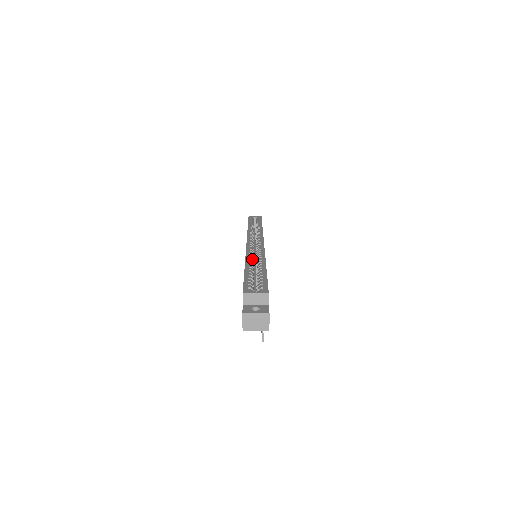
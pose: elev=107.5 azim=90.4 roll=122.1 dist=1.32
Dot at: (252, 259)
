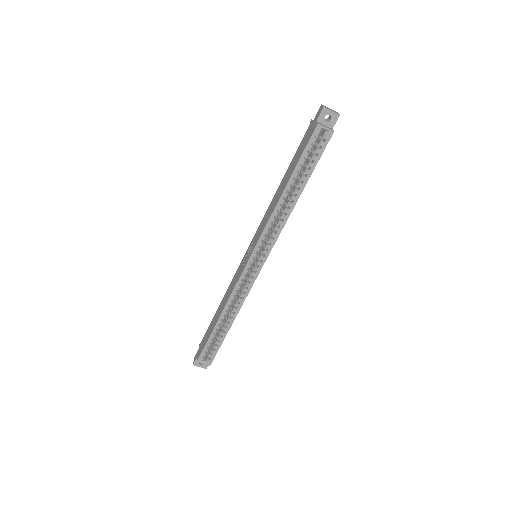
Dot at: (231, 304)
